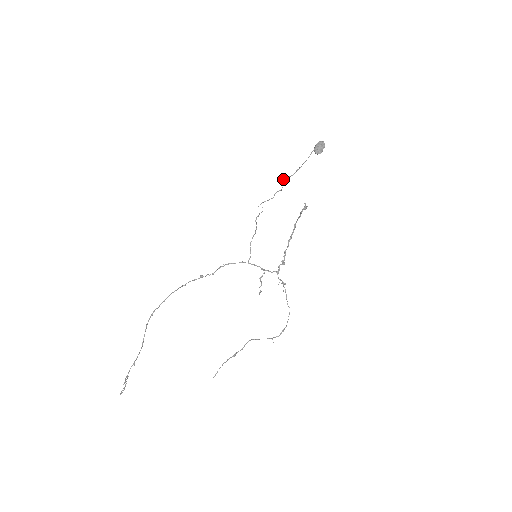
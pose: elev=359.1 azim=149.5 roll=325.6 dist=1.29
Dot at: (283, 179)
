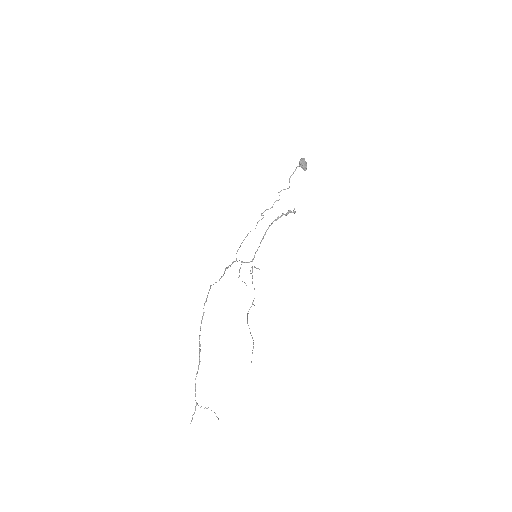
Dot at: (280, 191)
